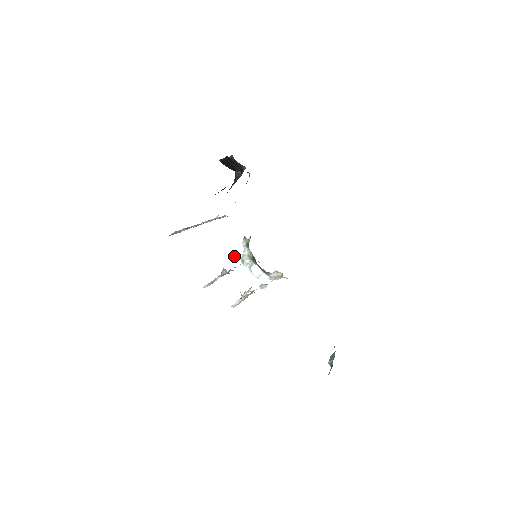
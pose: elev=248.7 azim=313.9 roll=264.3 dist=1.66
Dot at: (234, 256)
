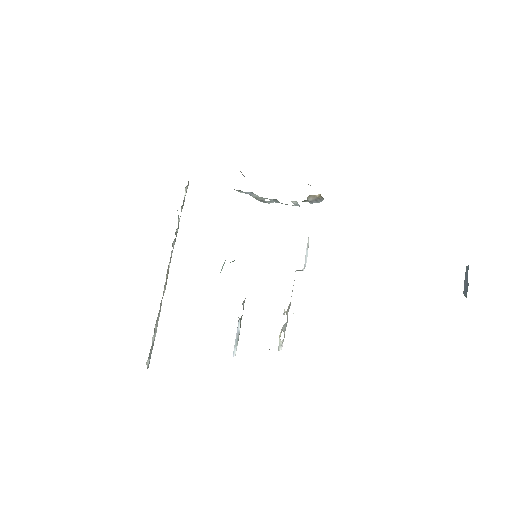
Dot at: occluded
